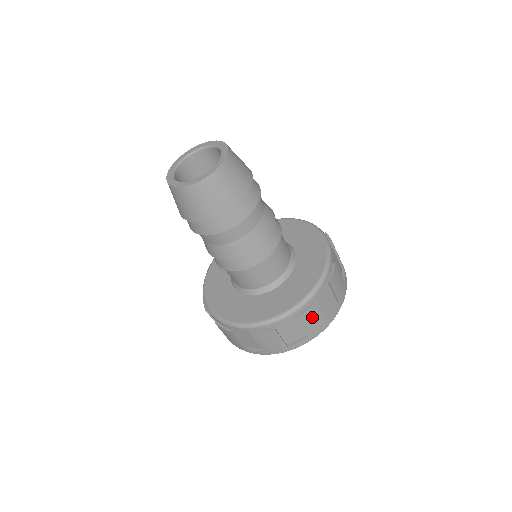
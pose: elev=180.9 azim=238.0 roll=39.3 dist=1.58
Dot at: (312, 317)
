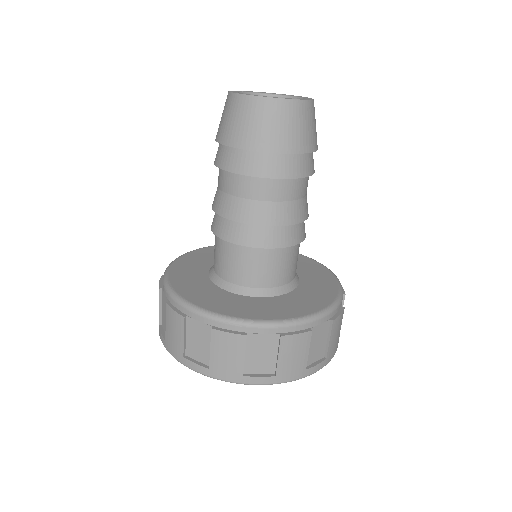
Dot at: (337, 328)
